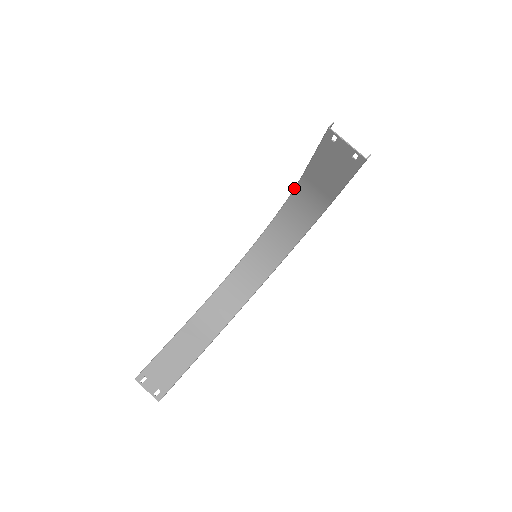
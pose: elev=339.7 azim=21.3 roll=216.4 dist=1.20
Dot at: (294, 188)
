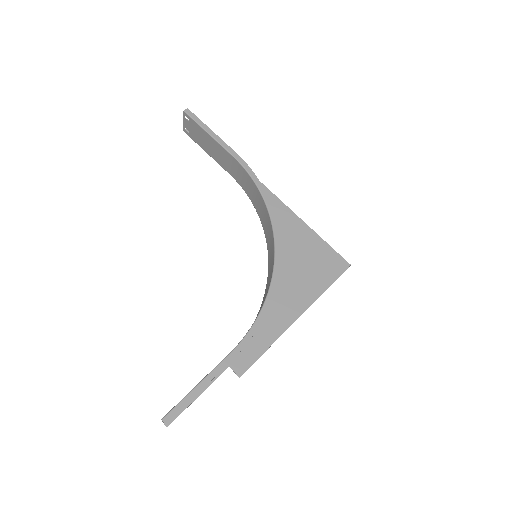
Dot at: occluded
